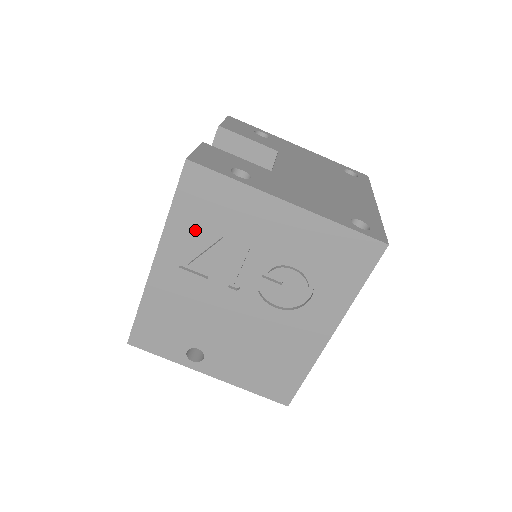
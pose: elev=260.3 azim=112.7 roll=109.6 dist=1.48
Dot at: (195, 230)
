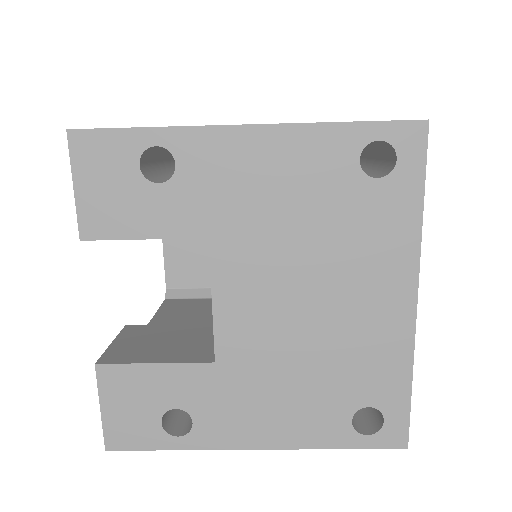
Dot at: occluded
